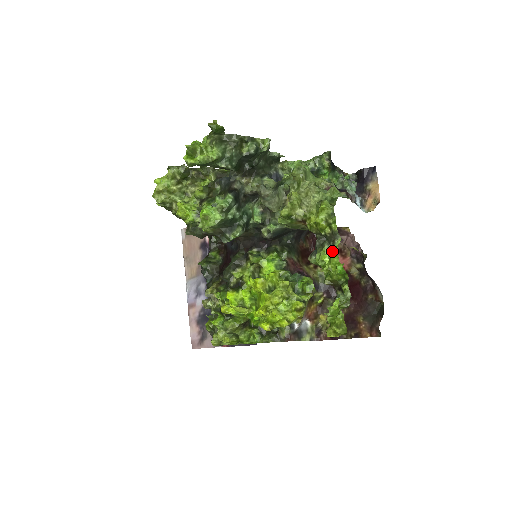
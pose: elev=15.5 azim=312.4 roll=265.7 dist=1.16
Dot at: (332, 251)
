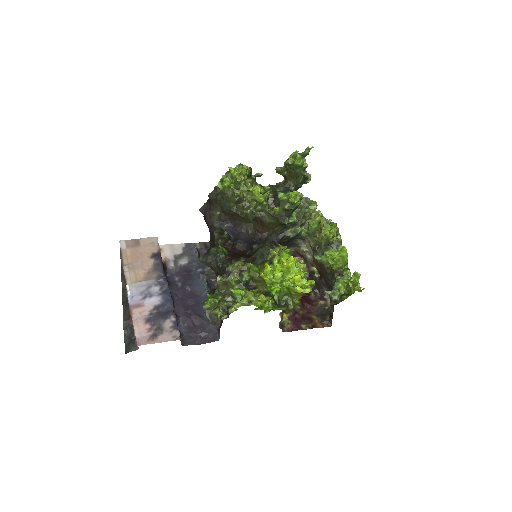
Dot at: (336, 252)
